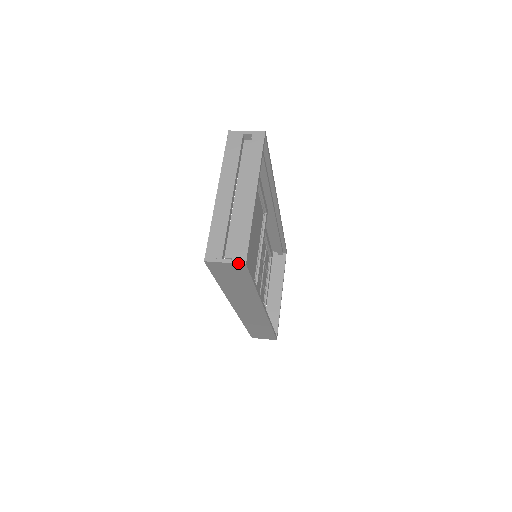
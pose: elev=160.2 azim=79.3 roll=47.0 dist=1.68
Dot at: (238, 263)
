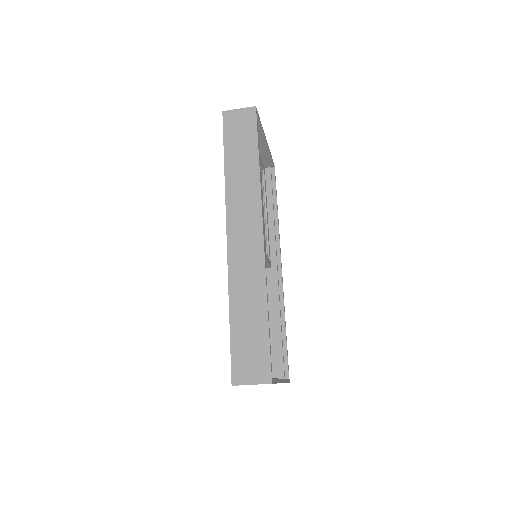
Dot at: (250, 107)
